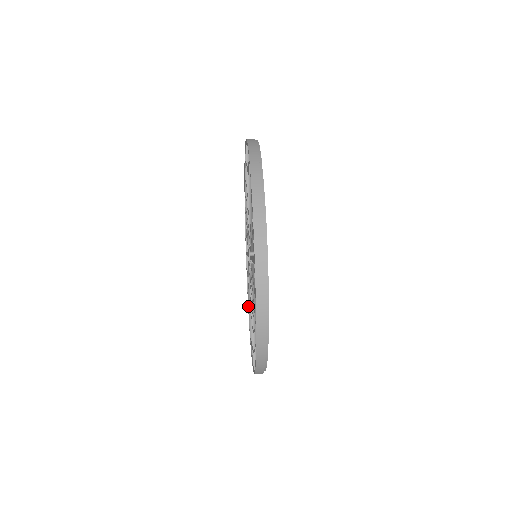
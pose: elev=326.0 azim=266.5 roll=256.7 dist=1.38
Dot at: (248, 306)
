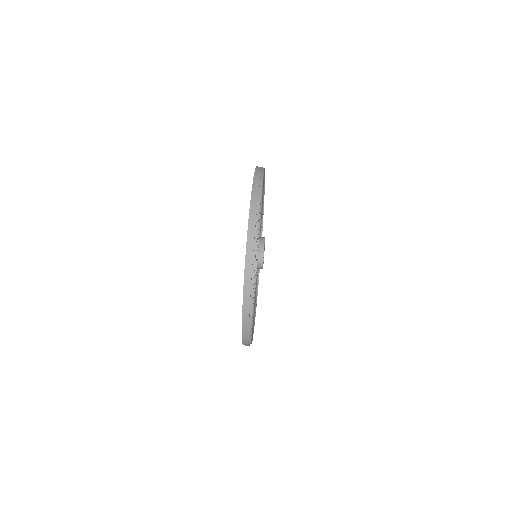
Dot at: occluded
